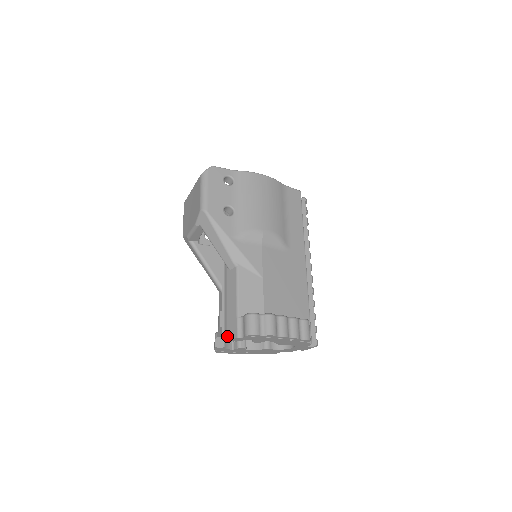
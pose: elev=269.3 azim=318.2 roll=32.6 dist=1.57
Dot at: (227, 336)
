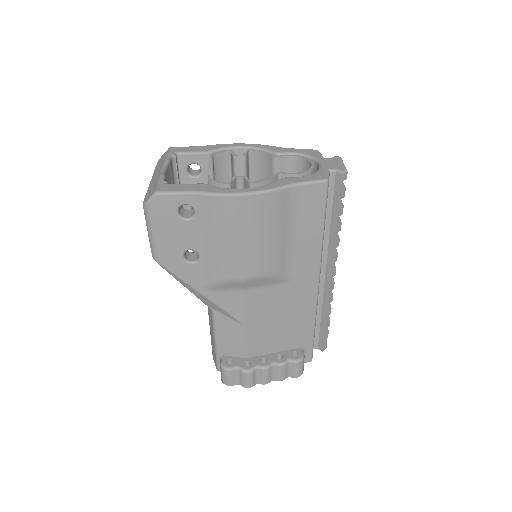
Dot at: occluded
